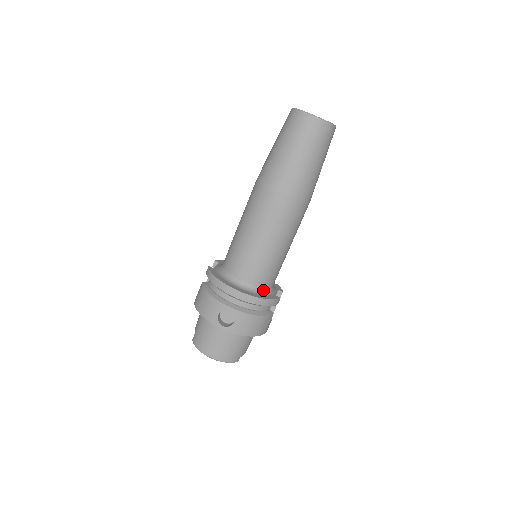
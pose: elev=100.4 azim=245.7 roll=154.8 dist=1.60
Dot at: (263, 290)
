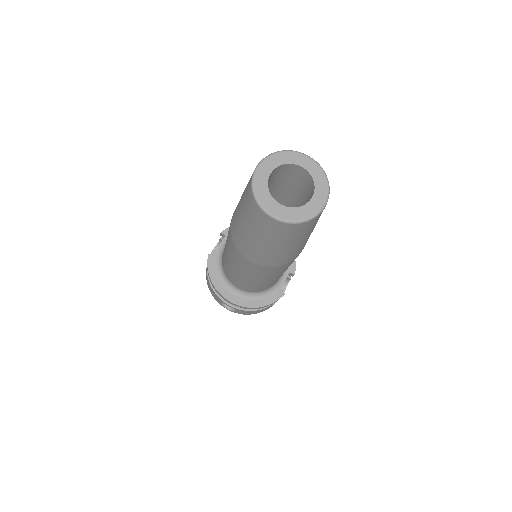
Dot at: (263, 292)
